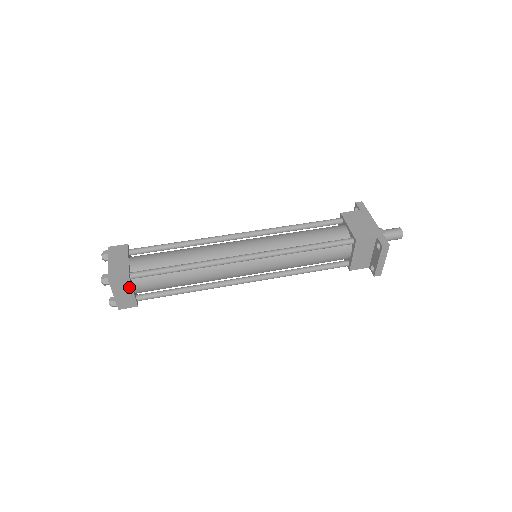
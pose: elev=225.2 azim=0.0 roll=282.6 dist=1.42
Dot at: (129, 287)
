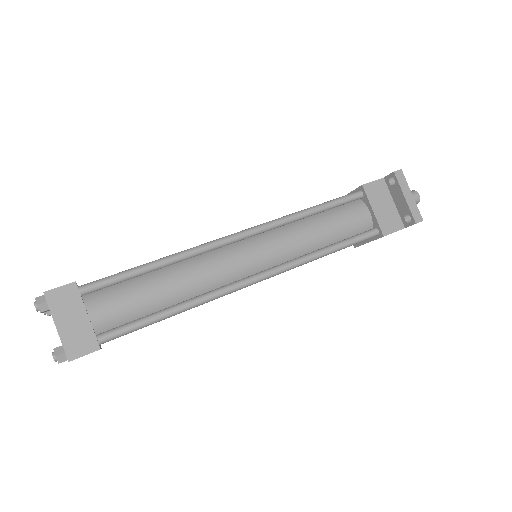
Dot at: (79, 306)
